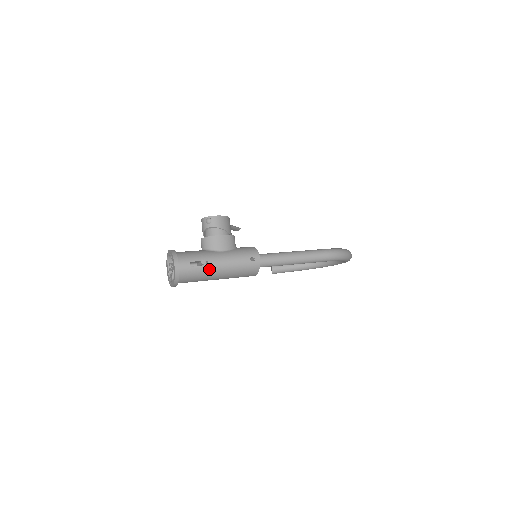
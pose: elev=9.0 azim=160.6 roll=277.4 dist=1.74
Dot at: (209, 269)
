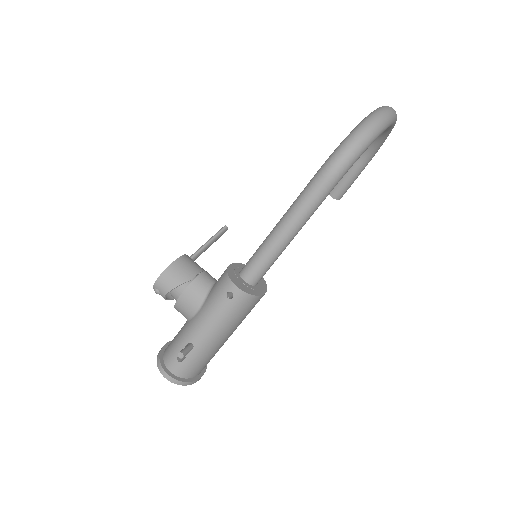
Dot at: (200, 348)
